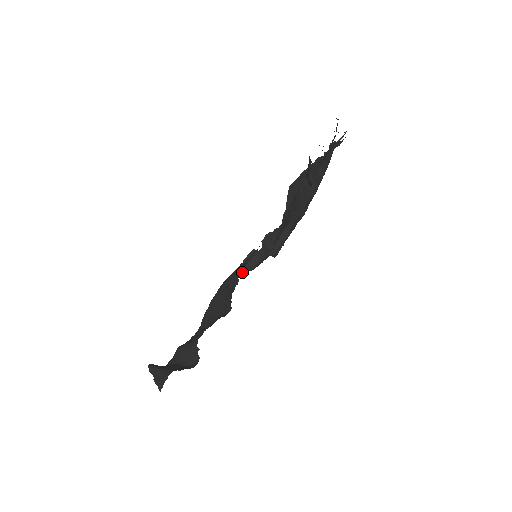
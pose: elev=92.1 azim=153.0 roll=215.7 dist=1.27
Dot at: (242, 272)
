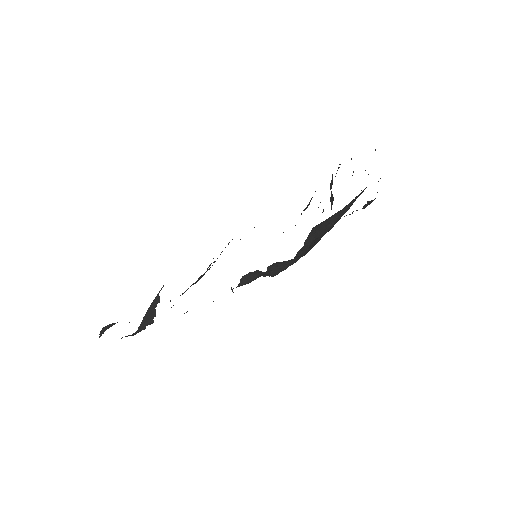
Dot at: occluded
